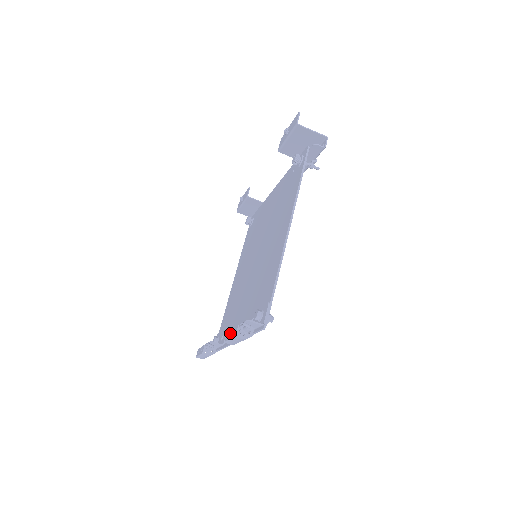
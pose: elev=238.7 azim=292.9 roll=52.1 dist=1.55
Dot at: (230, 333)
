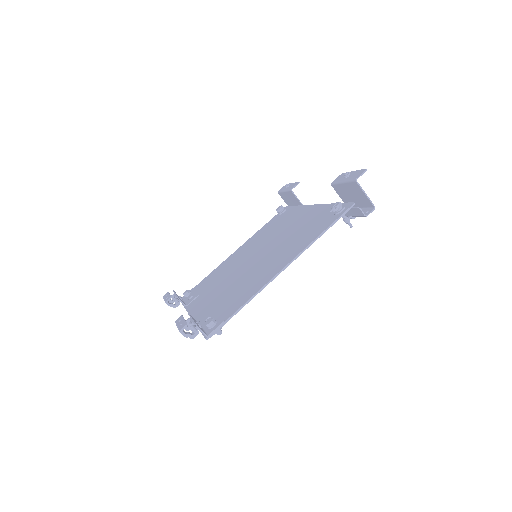
Dot at: (181, 321)
